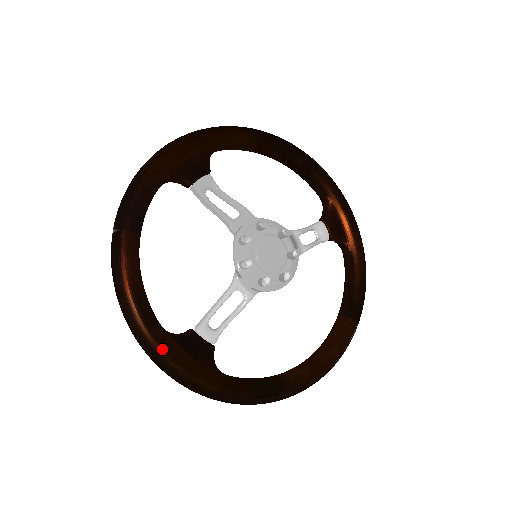
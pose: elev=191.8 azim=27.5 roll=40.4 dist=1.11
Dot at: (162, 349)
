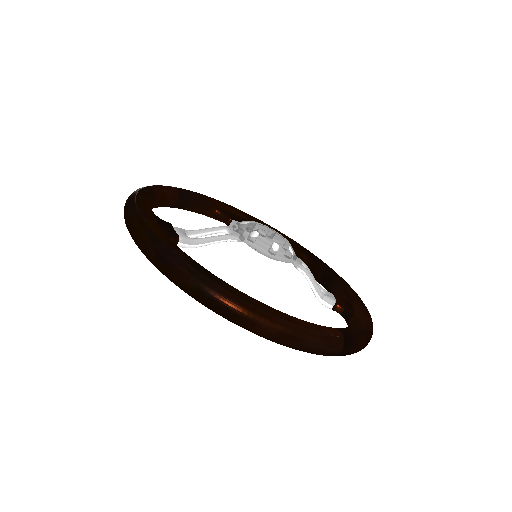
Dot at: (141, 201)
